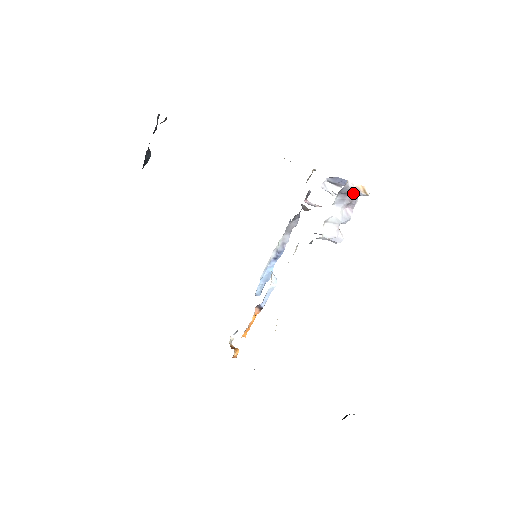
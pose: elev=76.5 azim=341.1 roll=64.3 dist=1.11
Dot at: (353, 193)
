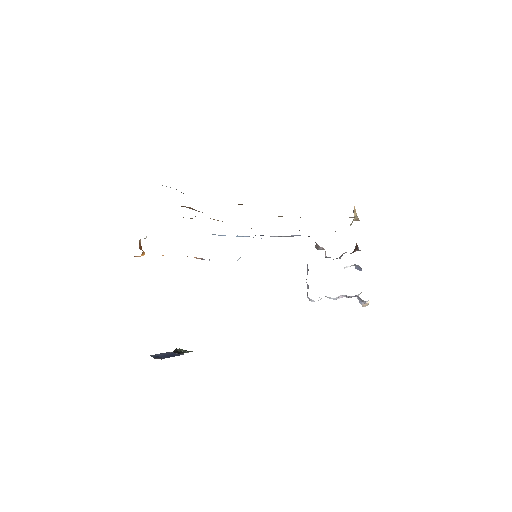
Dot at: (358, 296)
